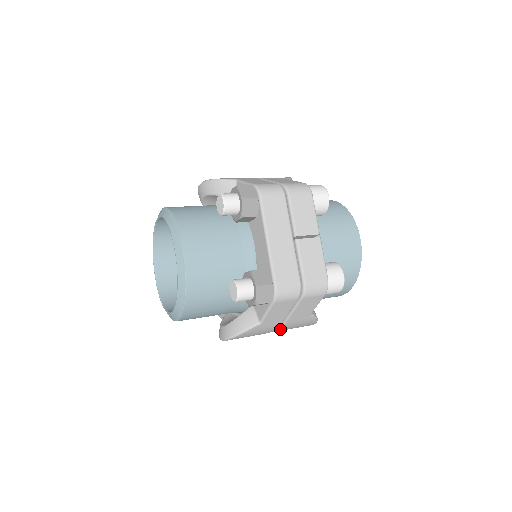
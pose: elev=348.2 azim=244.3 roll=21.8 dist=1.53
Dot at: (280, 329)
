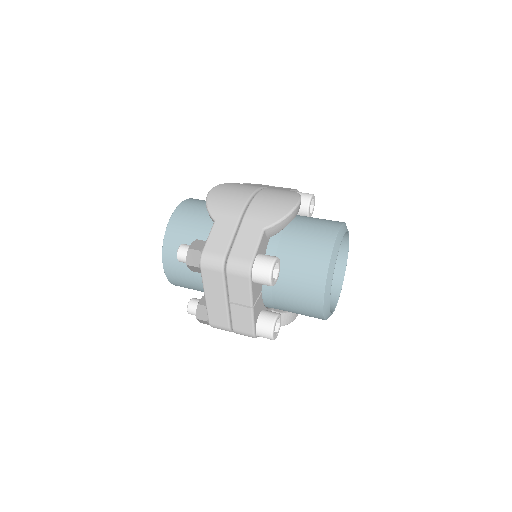
Dot at: occluded
